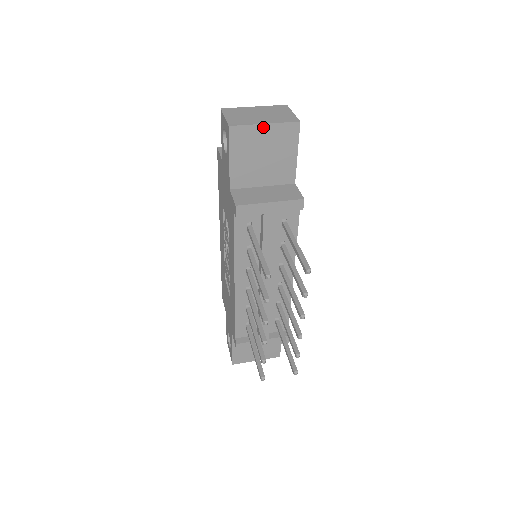
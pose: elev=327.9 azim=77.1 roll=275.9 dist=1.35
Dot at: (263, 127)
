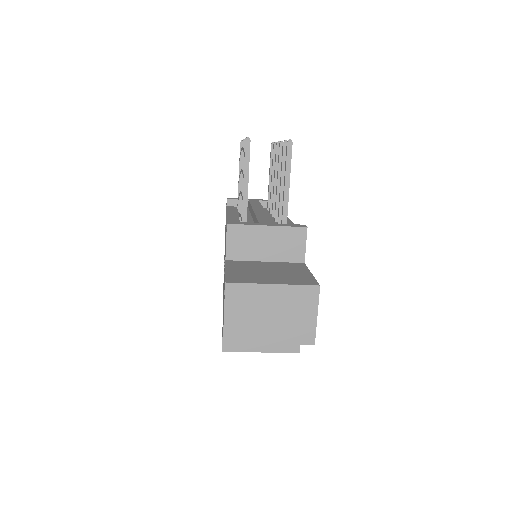
Dot at: occluded
